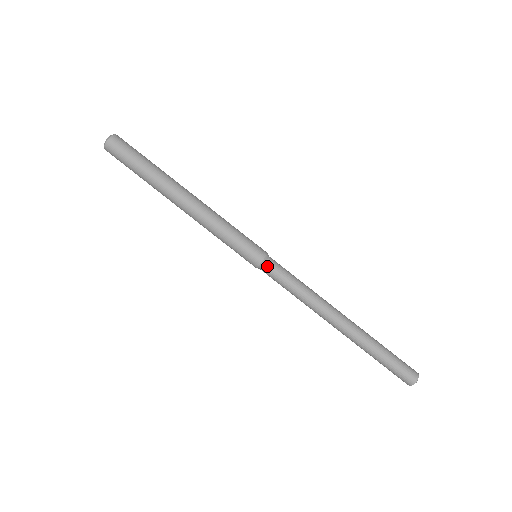
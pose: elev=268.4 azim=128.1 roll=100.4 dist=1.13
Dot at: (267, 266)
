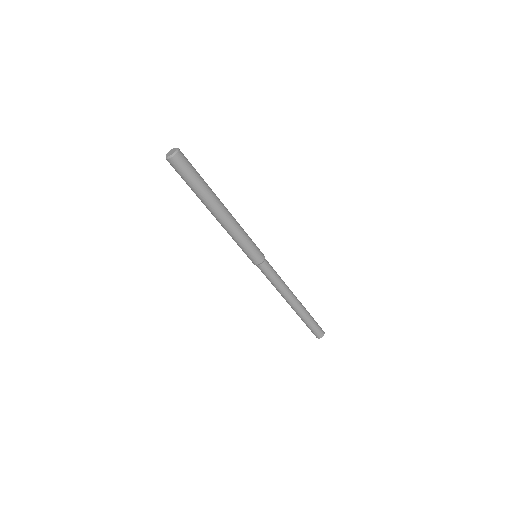
Dot at: (261, 267)
